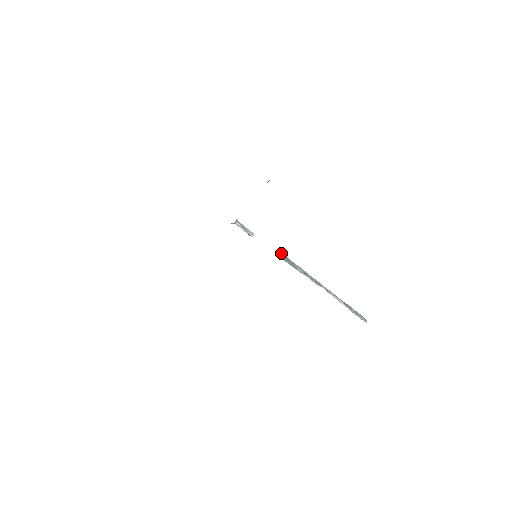
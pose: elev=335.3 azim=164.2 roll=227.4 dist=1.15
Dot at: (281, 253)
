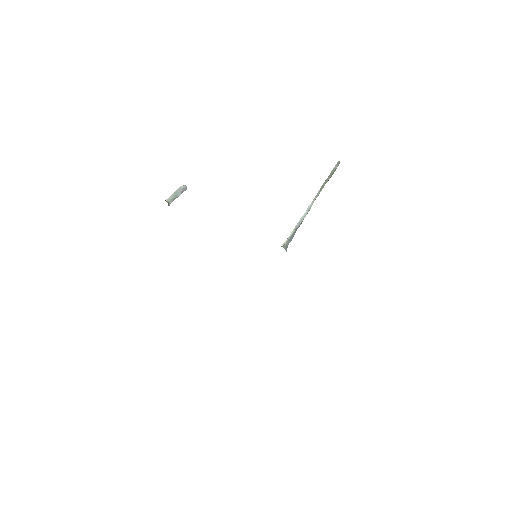
Dot at: (285, 248)
